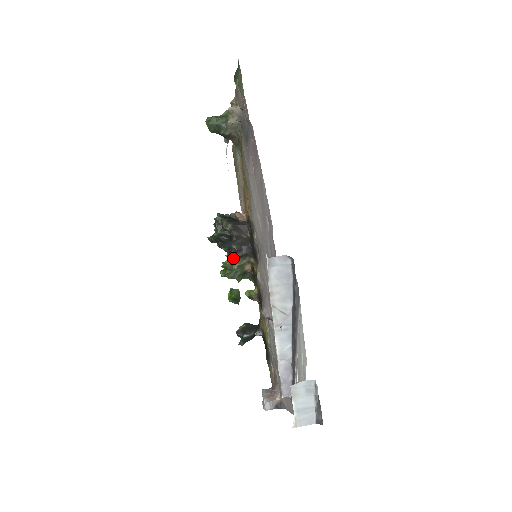
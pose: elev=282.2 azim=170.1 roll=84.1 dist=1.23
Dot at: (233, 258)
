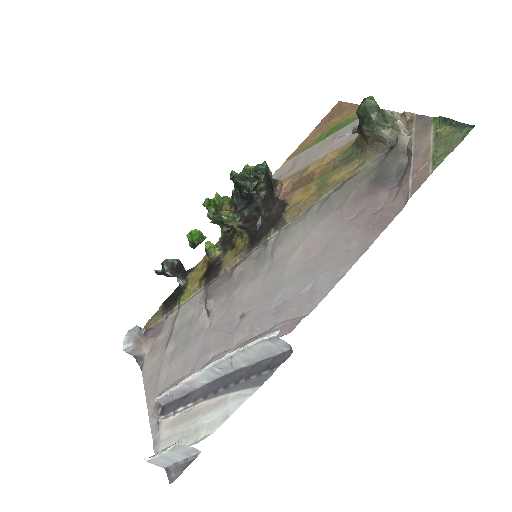
Dot at: (234, 220)
